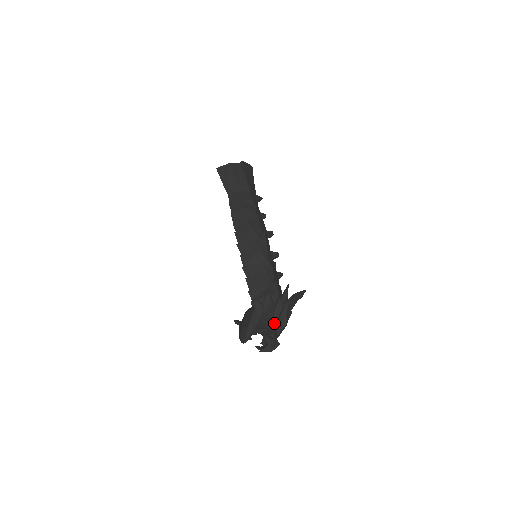
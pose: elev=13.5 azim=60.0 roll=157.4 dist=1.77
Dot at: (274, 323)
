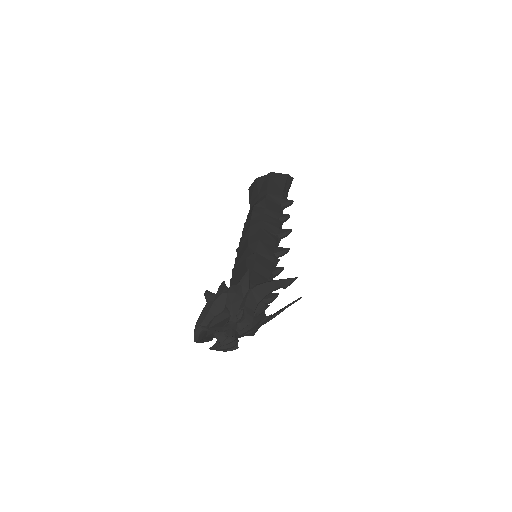
Dot at: (229, 315)
